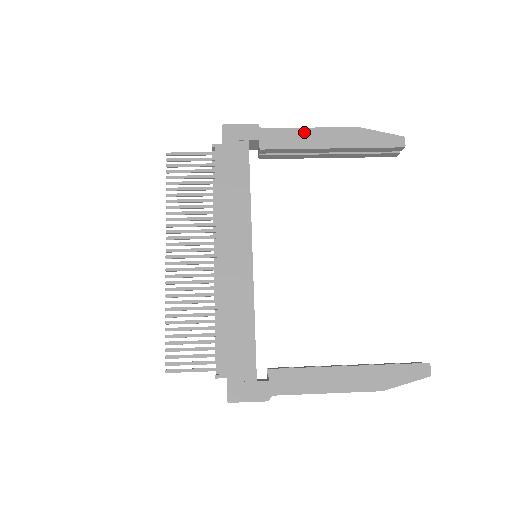
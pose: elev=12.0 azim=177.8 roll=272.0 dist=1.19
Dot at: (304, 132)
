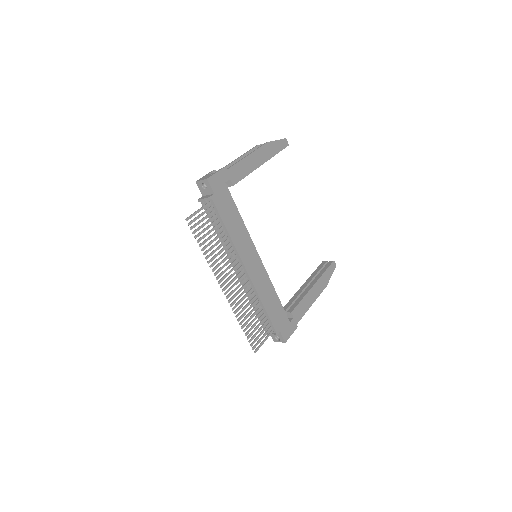
Dot at: (247, 160)
